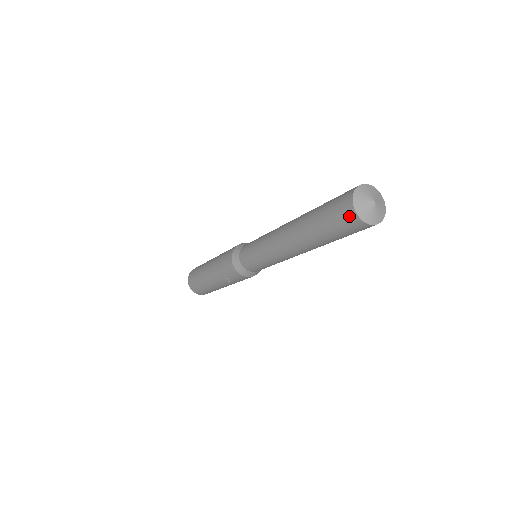
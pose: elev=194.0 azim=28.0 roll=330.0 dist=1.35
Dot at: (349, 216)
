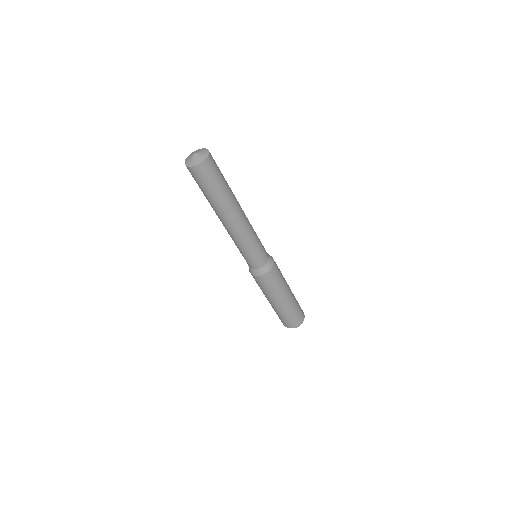
Dot at: (195, 172)
